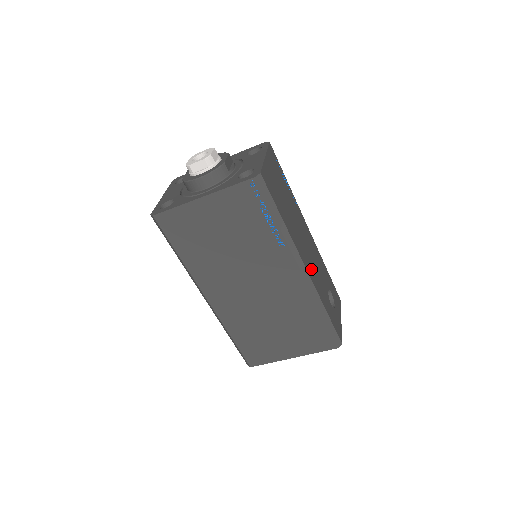
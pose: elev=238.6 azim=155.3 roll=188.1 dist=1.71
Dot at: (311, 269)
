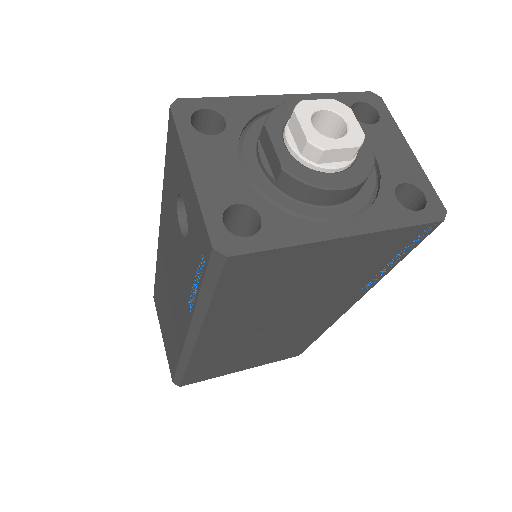
Dot at: occluded
